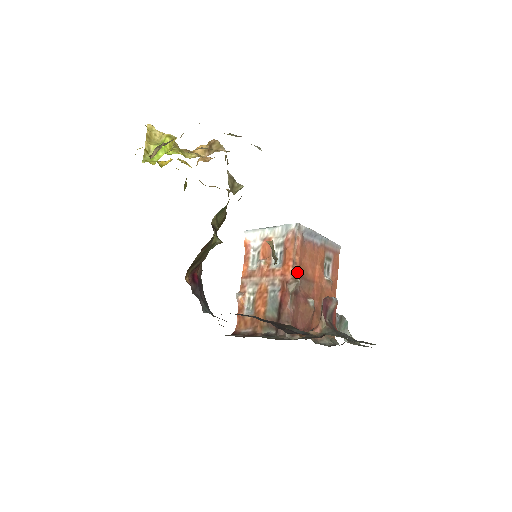
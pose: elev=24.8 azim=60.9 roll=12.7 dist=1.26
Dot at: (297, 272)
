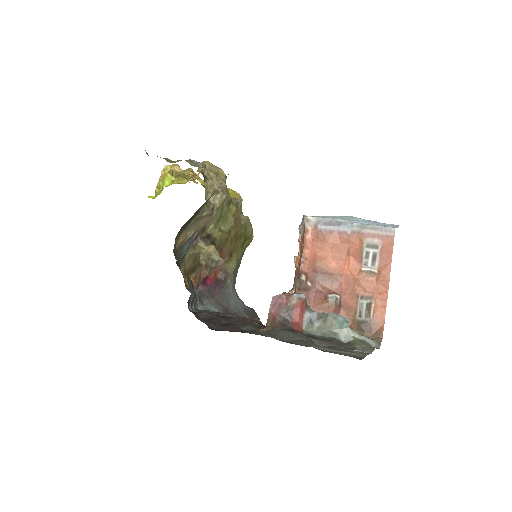
Dot at: (306, 267)
